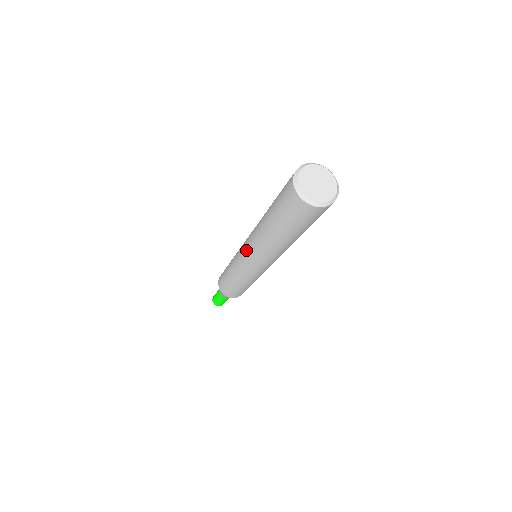
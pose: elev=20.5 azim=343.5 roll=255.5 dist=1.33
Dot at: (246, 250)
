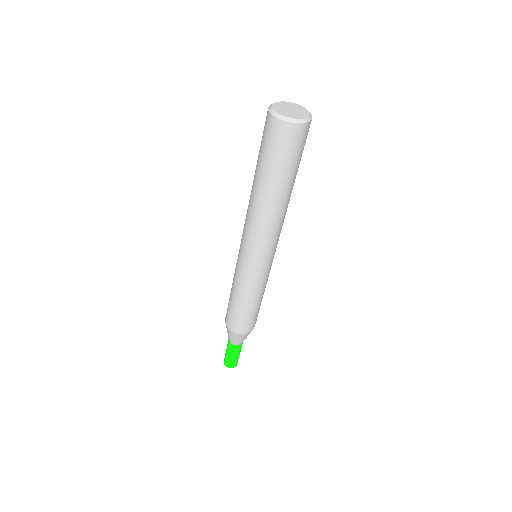
Dot at: (243, 239)
